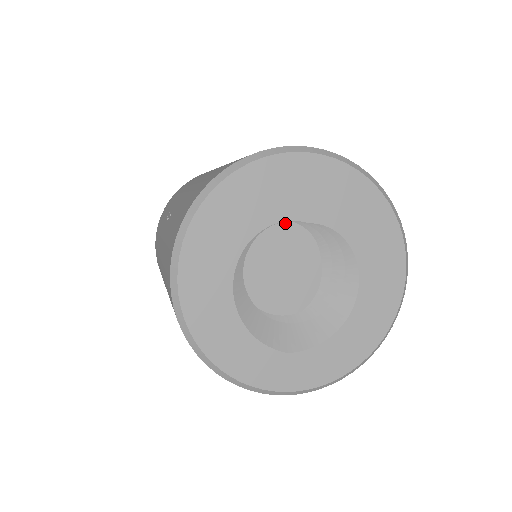
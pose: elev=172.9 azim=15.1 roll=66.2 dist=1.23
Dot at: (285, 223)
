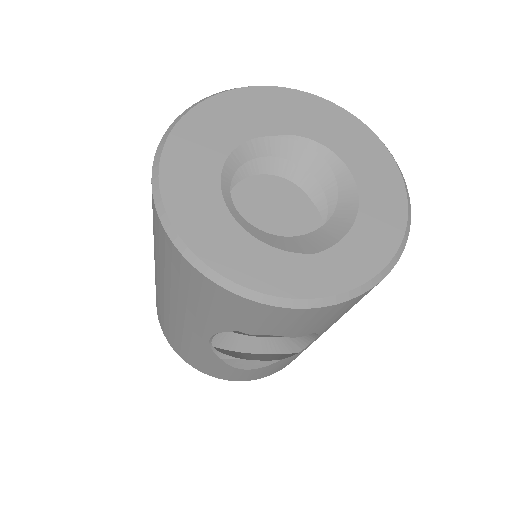
Dot at: (261, 180)
